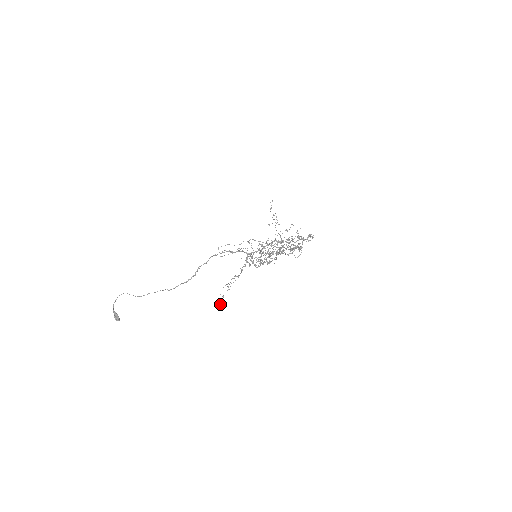
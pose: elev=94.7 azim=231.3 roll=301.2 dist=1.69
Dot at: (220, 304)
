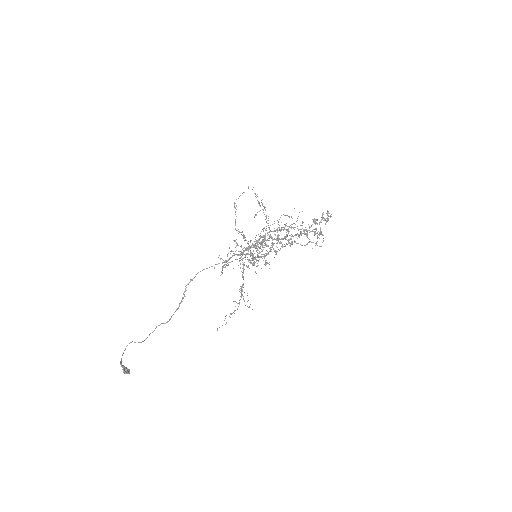
Dot at: (226, 323)
